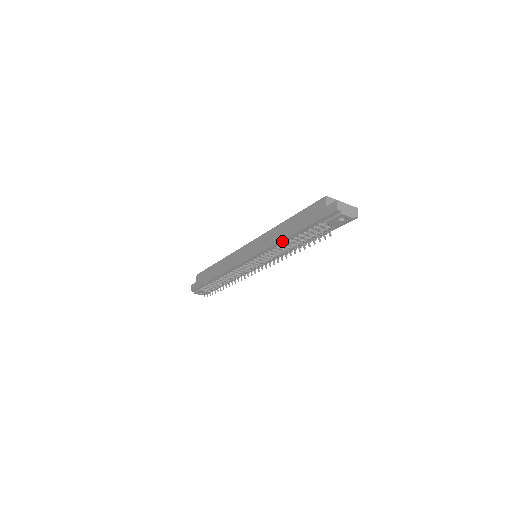
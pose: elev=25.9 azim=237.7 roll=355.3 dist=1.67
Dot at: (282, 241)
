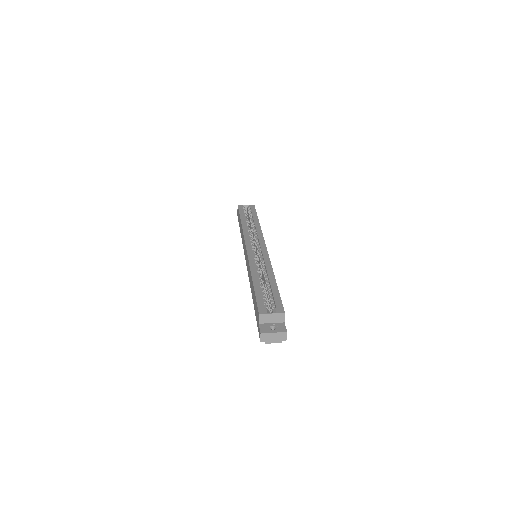
Dot at: occluded
